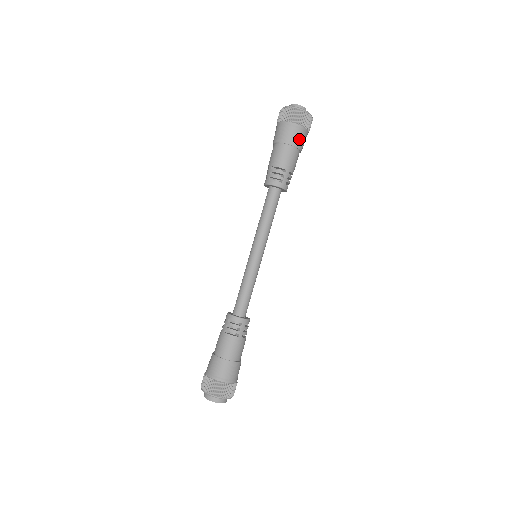
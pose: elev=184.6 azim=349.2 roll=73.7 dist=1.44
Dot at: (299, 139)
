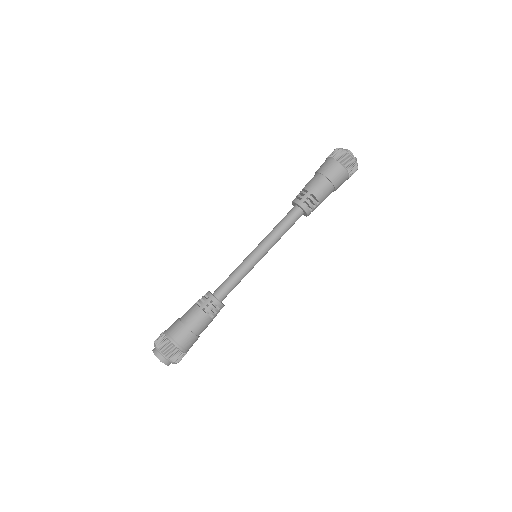
Dot at: (330, 170)
